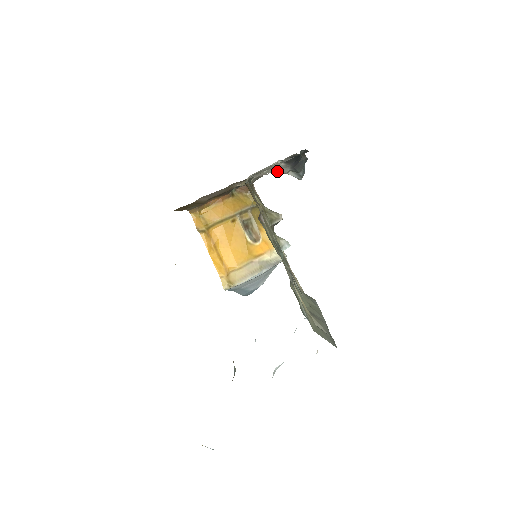
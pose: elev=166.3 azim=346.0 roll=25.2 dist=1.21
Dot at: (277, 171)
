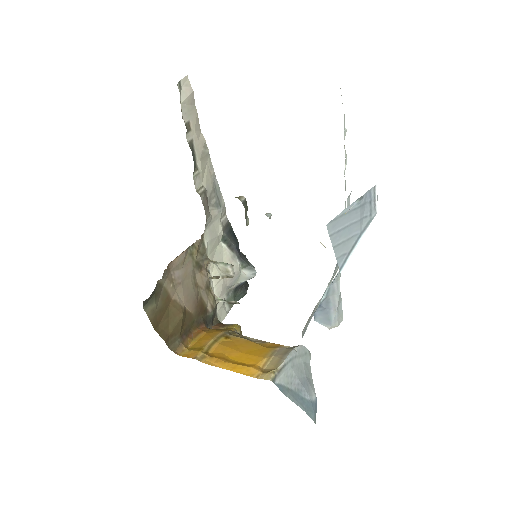
Dot at: occluded
